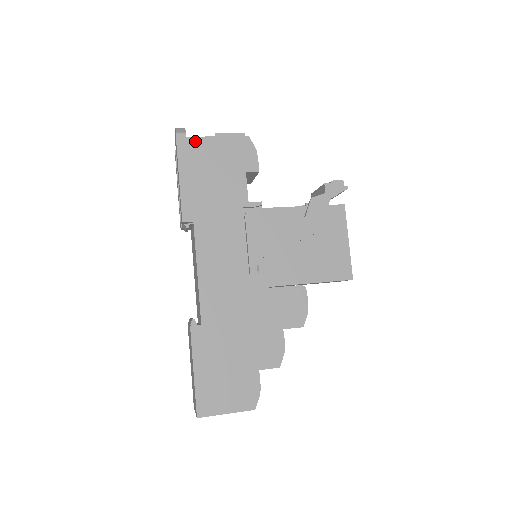
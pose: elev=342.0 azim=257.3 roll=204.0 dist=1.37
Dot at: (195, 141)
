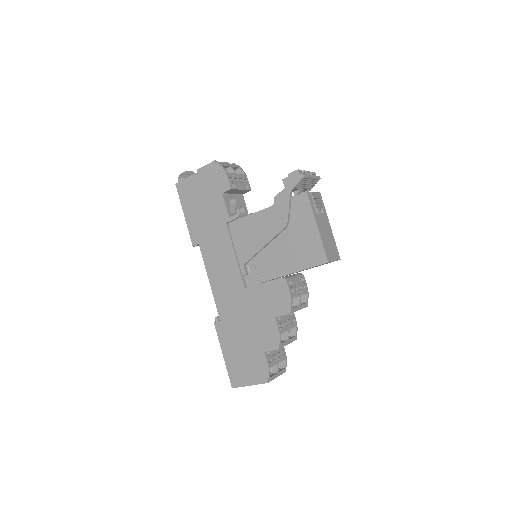
Dot at: (186, 182)
